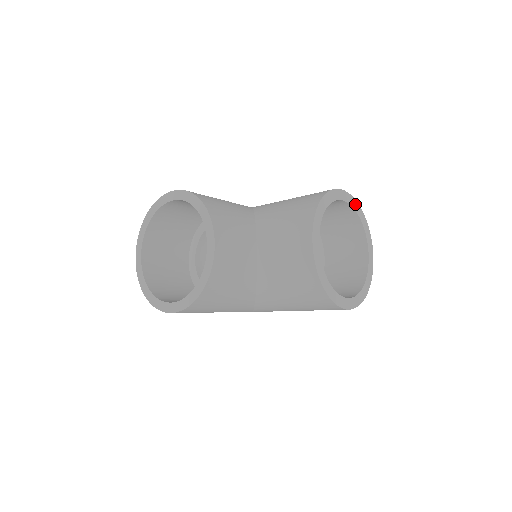
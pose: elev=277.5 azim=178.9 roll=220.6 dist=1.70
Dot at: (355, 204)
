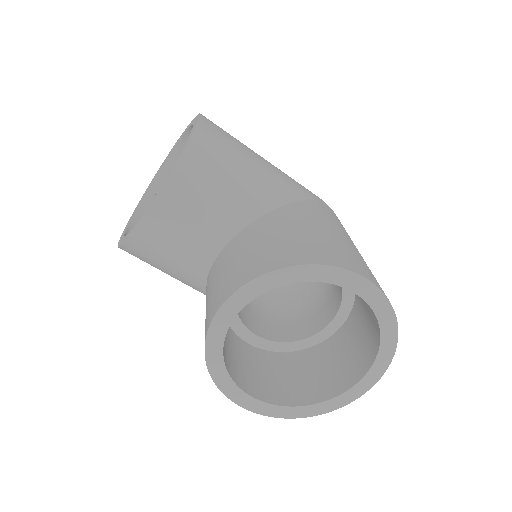
Dot at: (386, 311)
